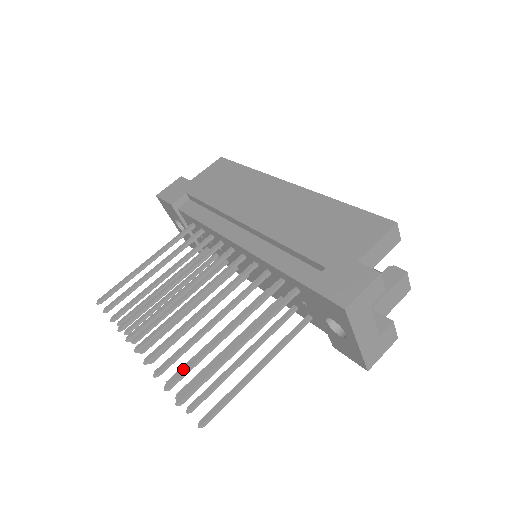
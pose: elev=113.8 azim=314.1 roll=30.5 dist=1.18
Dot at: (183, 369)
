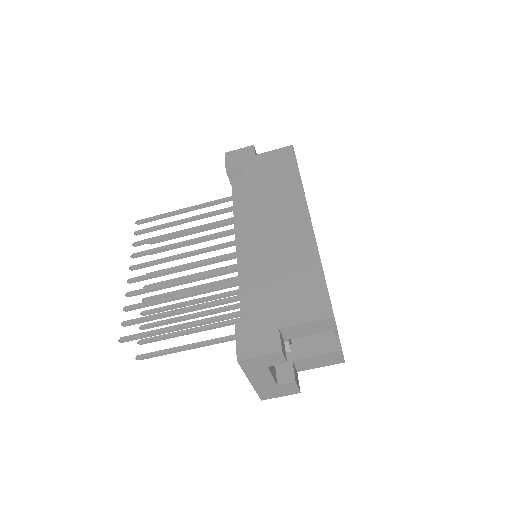
Dot at: (139, 319)
